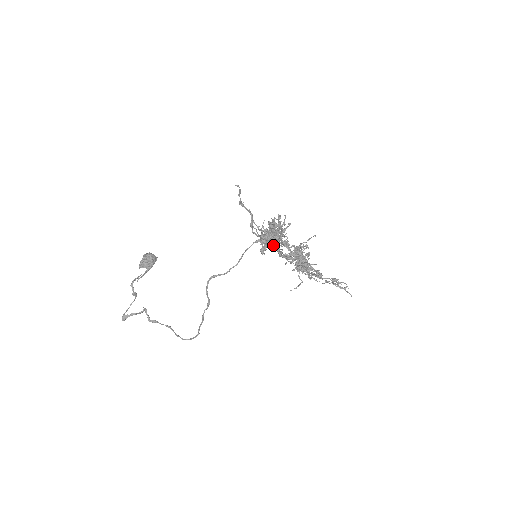
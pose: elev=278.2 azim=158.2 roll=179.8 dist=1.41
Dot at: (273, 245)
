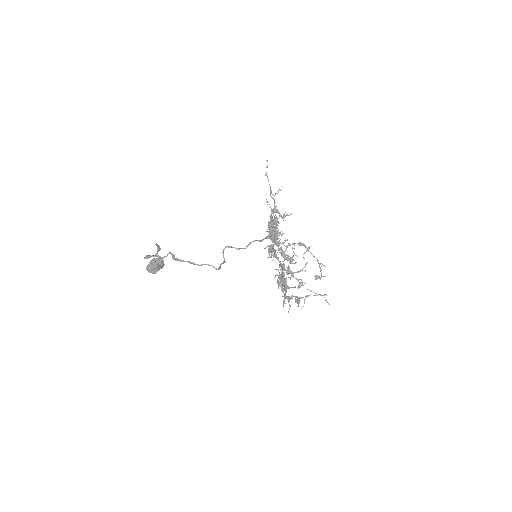
Dot at: (276, 231)
